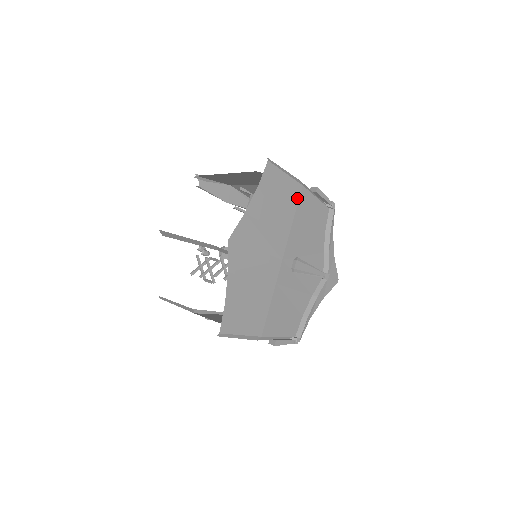
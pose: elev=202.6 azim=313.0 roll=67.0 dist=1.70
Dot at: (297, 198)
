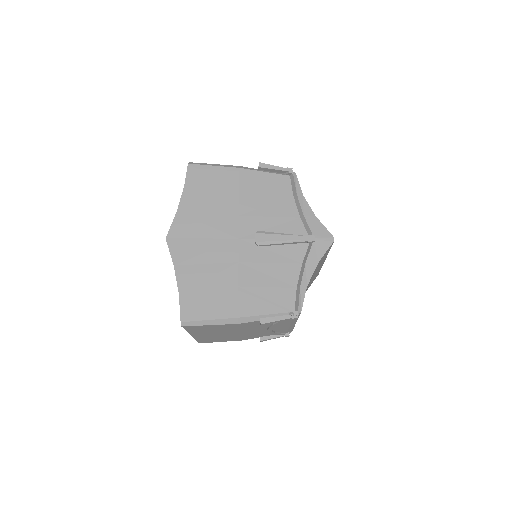
Dot at: (236, 180)
